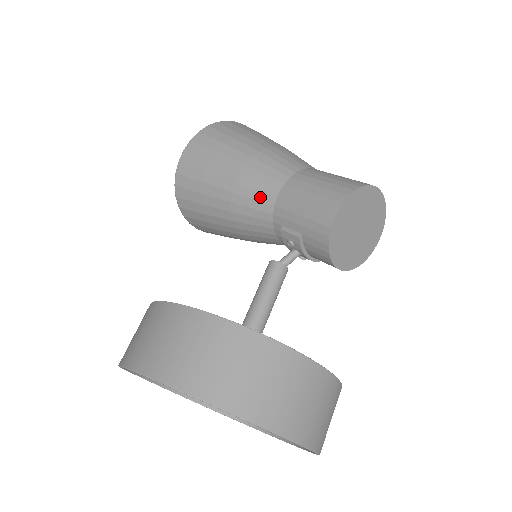
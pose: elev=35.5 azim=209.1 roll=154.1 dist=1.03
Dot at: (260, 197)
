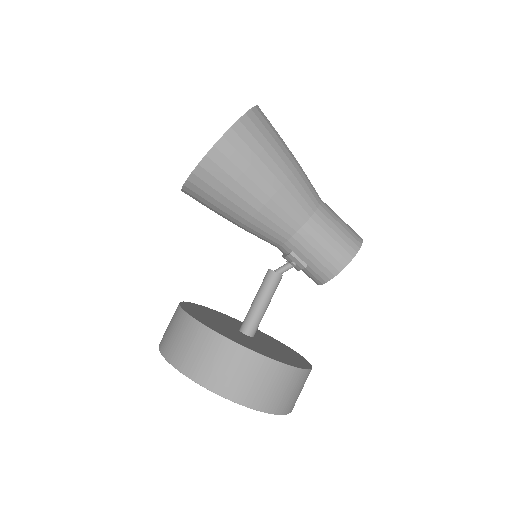
Dot at: (283, 226)
